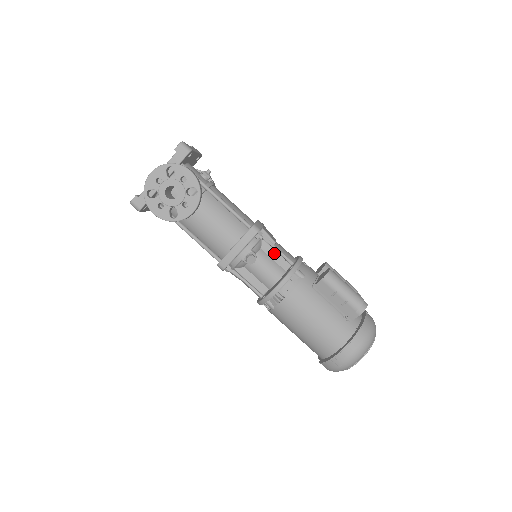
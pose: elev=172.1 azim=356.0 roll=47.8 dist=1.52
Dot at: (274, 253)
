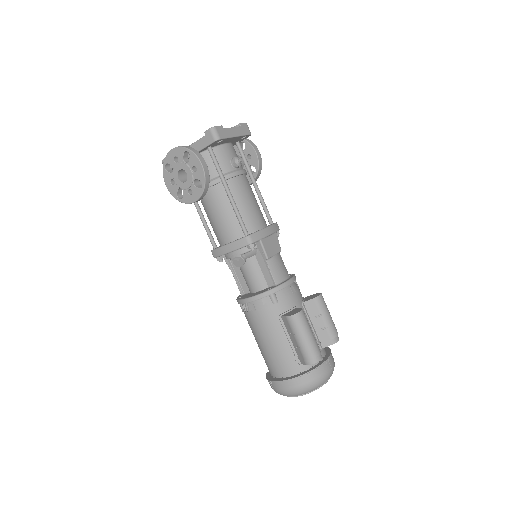
Dot at: (264, 266)
